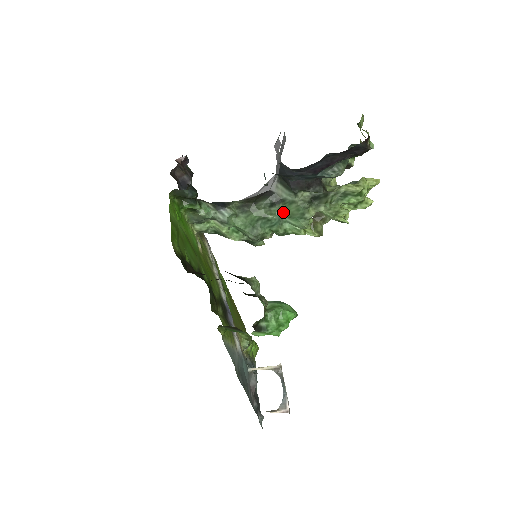
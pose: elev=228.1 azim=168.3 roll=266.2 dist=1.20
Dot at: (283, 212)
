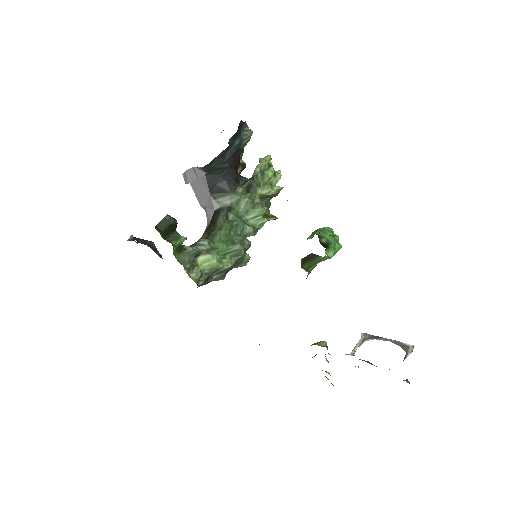
Dot at: (239, 215)
